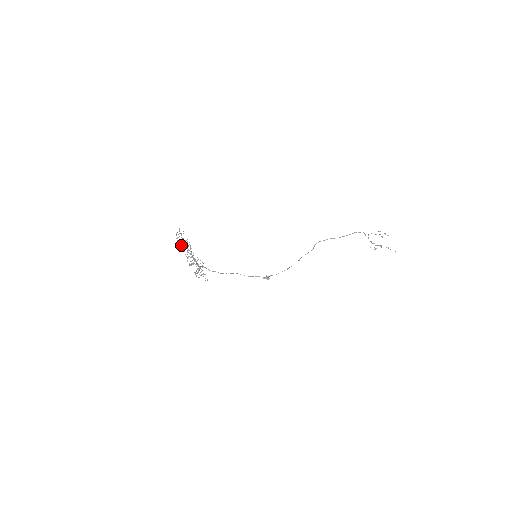
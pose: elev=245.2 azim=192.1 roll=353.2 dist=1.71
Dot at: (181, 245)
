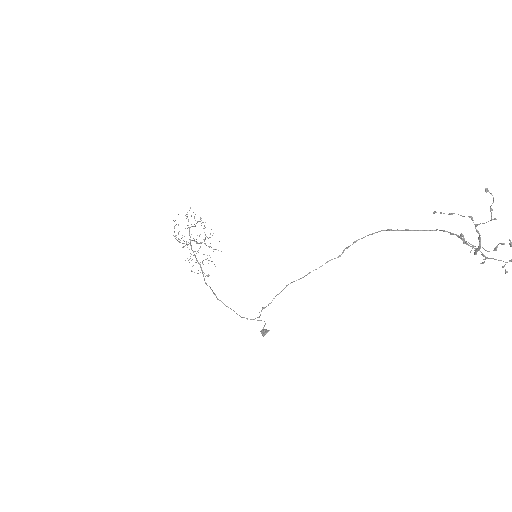
Dot at: occluded
